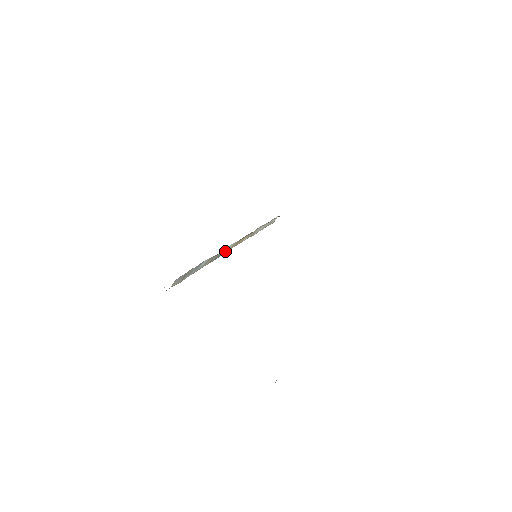
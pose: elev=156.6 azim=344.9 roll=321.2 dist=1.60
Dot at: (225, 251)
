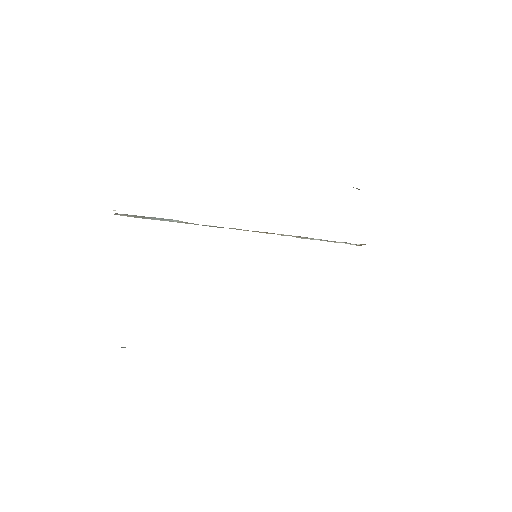
Dot at: occluded
